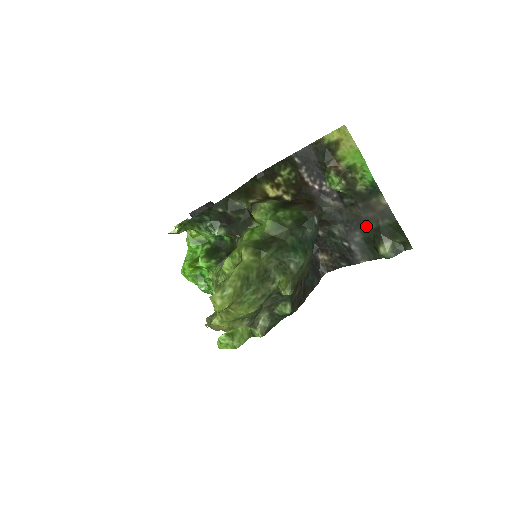
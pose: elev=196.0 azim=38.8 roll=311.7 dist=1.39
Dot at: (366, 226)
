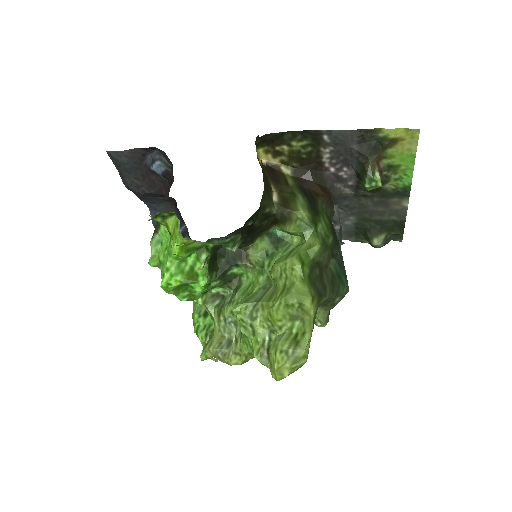
Dot at: (367, 216)
